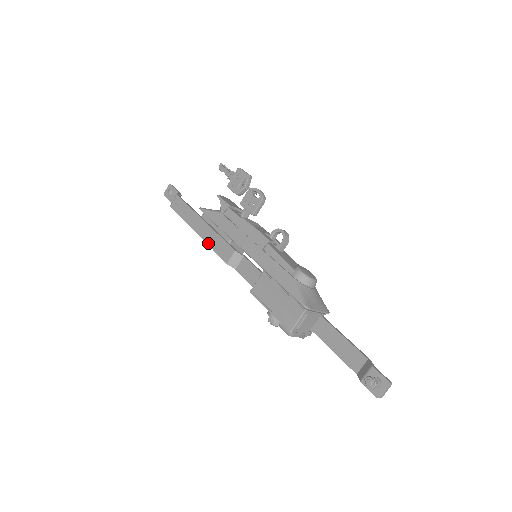
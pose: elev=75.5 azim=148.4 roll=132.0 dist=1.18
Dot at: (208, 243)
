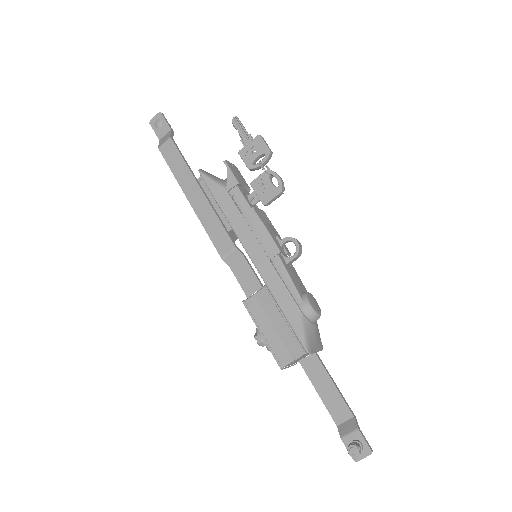
Dot at: (202, 222)
